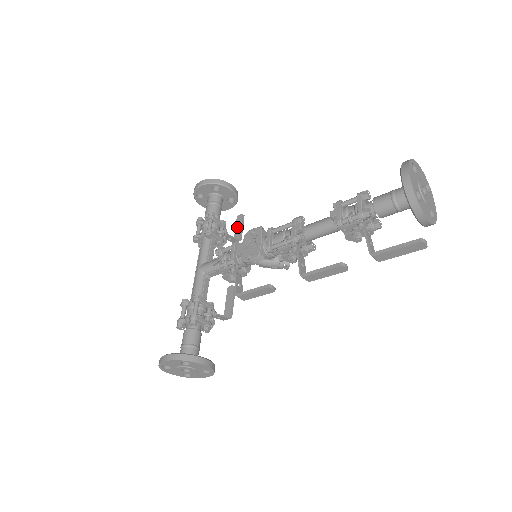
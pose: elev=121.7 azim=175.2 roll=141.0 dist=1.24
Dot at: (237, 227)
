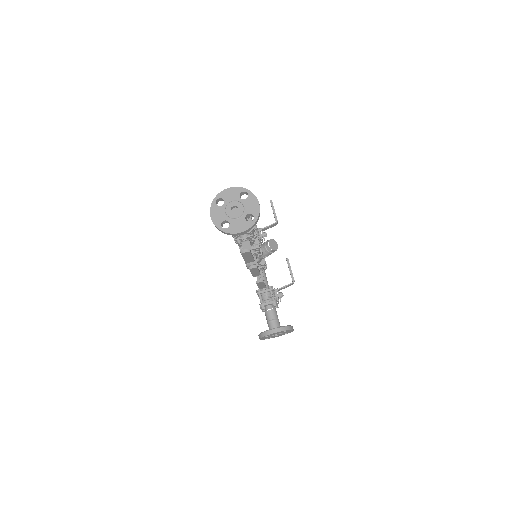
Dot at: occluded
